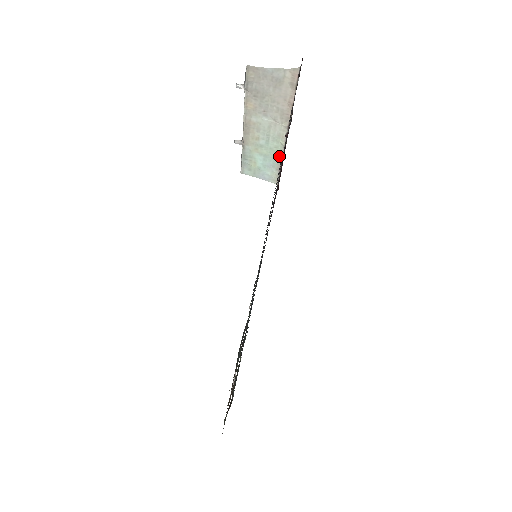
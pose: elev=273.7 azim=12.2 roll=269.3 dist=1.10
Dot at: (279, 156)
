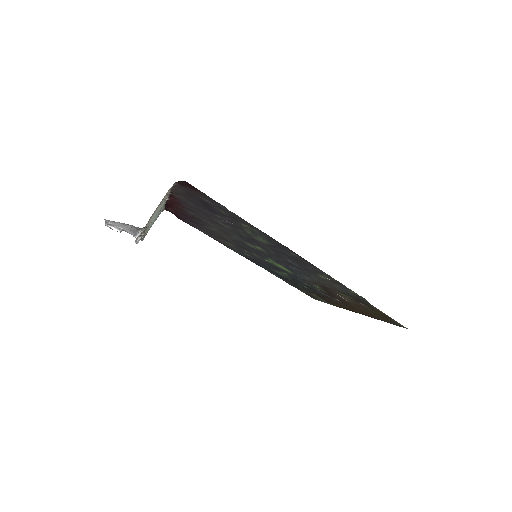
Dot at: occluded
